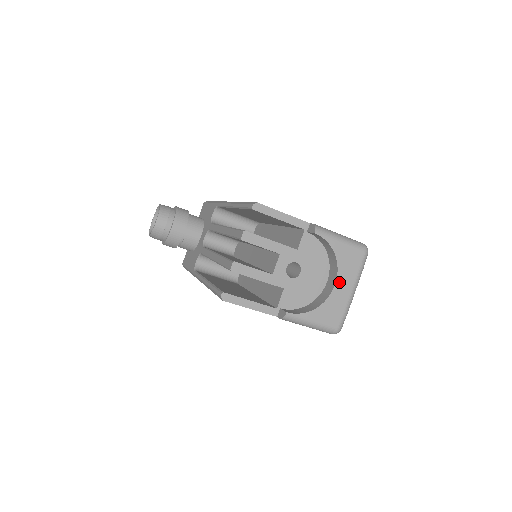
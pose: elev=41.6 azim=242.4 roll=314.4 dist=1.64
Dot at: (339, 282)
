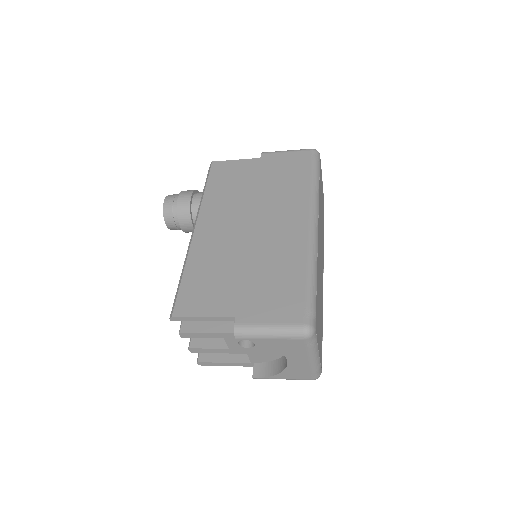
Dot at: (290, 359)
